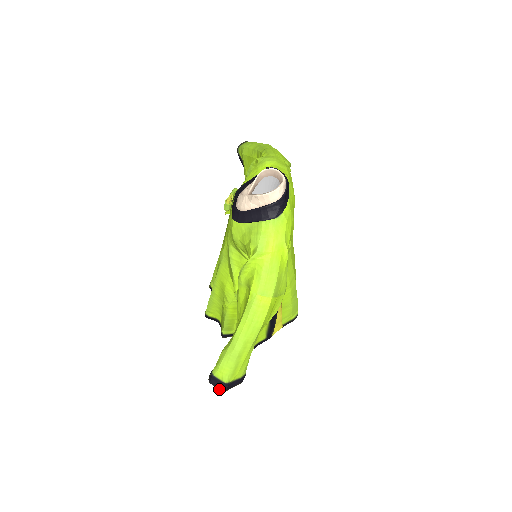
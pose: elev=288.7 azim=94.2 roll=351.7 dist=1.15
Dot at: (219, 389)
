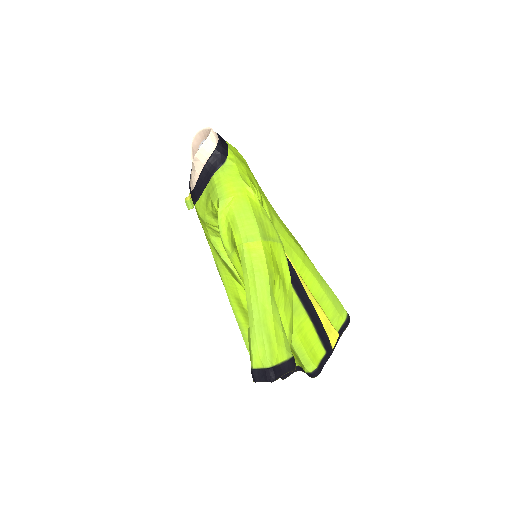
Dot at: (267, 381)
